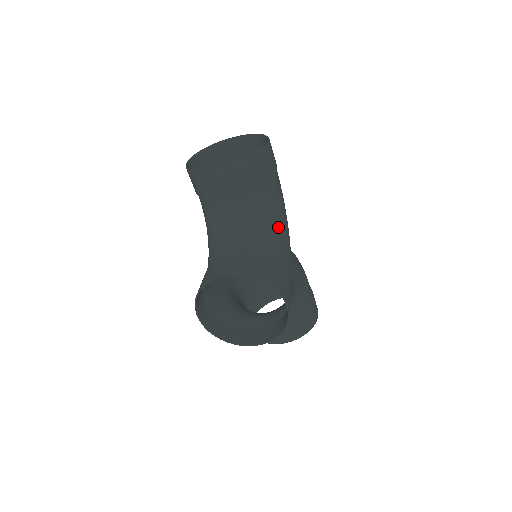
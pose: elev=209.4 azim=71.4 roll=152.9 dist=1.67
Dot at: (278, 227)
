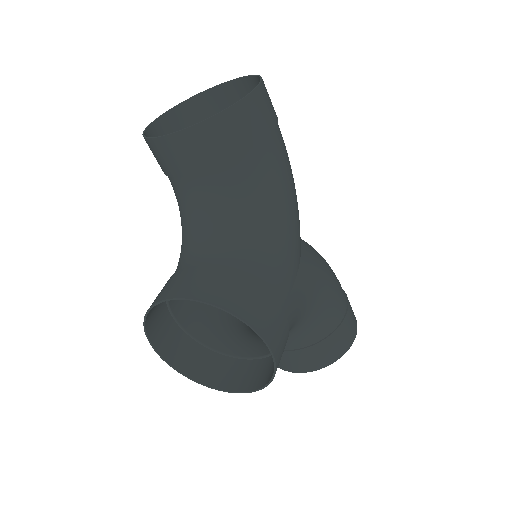
Dot at: (274, 219)
